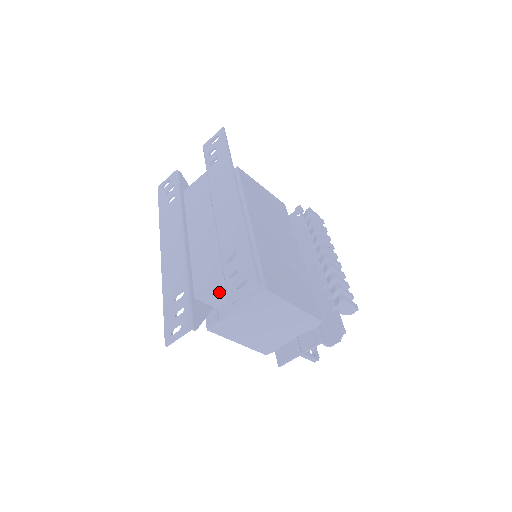
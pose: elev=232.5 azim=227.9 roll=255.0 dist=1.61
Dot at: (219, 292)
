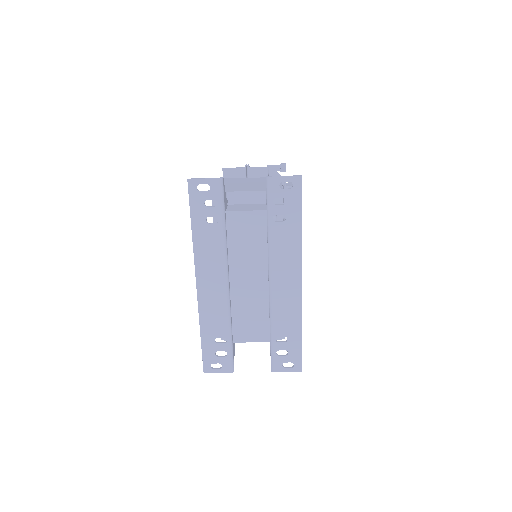
Dot at: occluded
